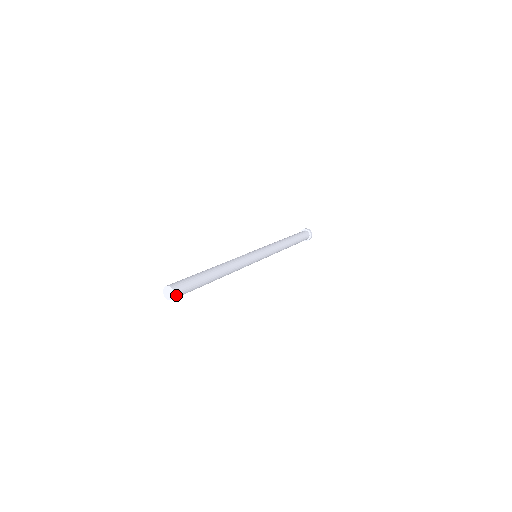
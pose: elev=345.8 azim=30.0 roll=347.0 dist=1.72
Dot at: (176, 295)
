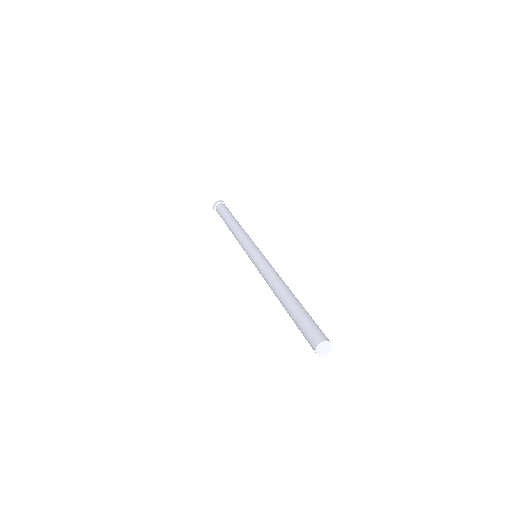
Dot at: (330, 343)
